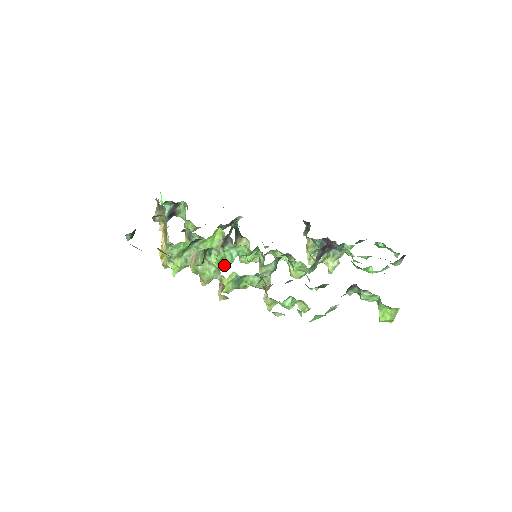
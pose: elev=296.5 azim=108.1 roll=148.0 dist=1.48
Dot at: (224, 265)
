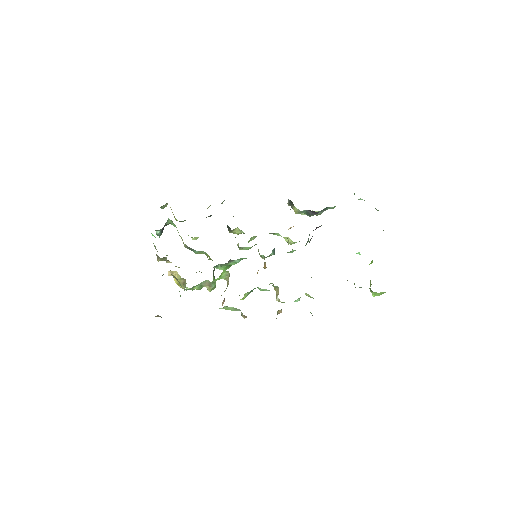
Dot at: (230, 266)
